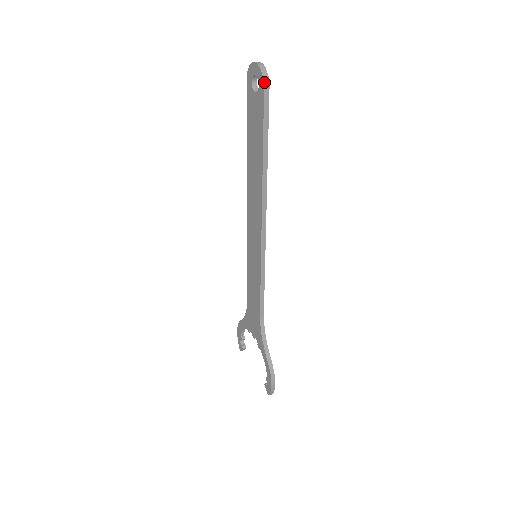
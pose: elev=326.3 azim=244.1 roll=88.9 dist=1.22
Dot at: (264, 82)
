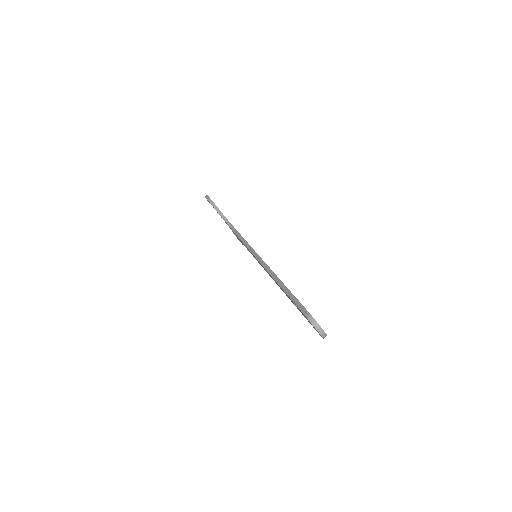
Dot at: occluded
